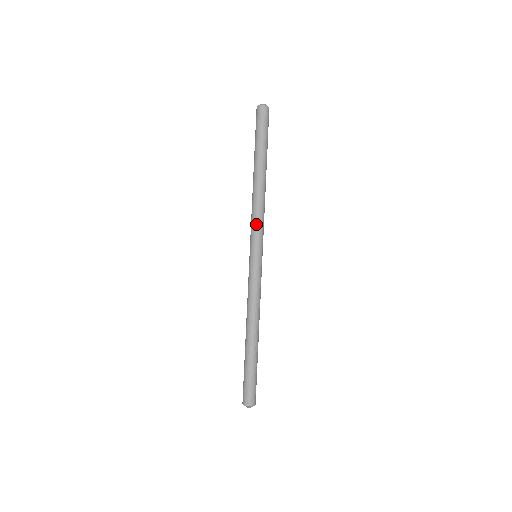
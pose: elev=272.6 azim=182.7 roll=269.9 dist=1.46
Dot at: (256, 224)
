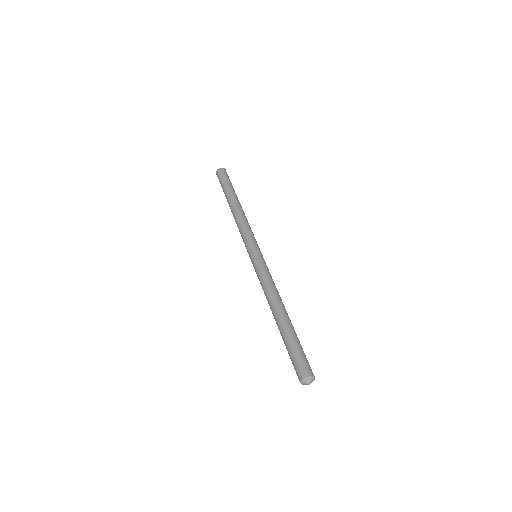
Dot at: (246, 232)
